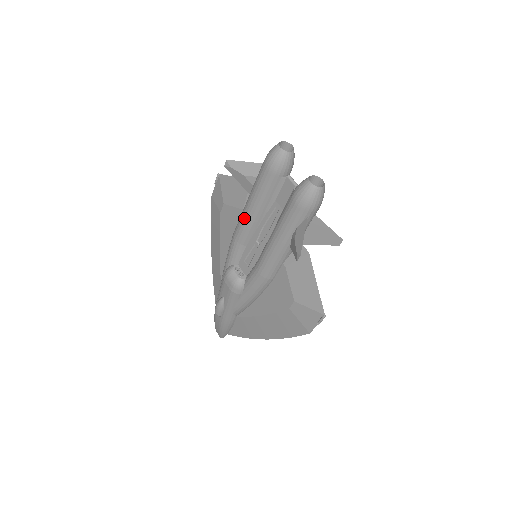
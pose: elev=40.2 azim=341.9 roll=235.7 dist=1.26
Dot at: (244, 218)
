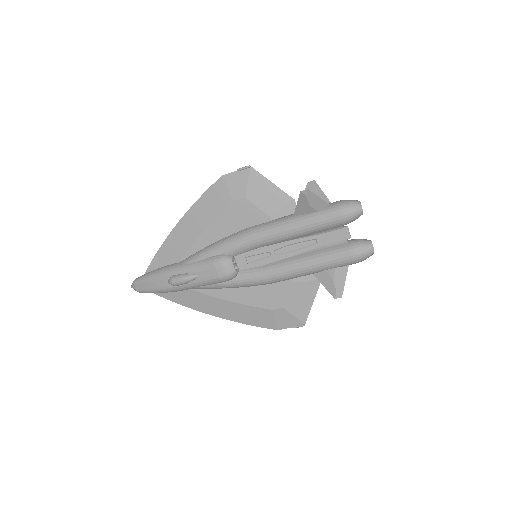
Dot at: (280, 232)
